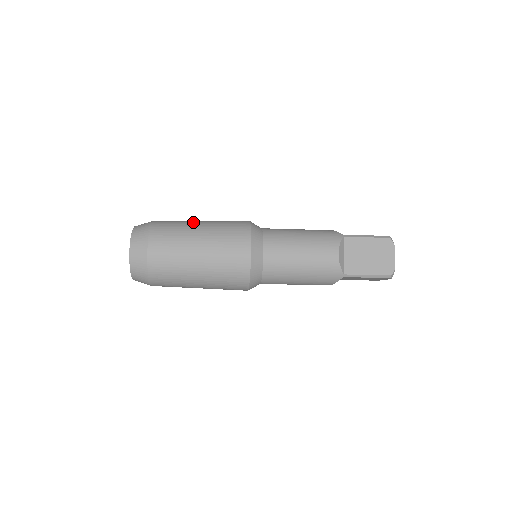
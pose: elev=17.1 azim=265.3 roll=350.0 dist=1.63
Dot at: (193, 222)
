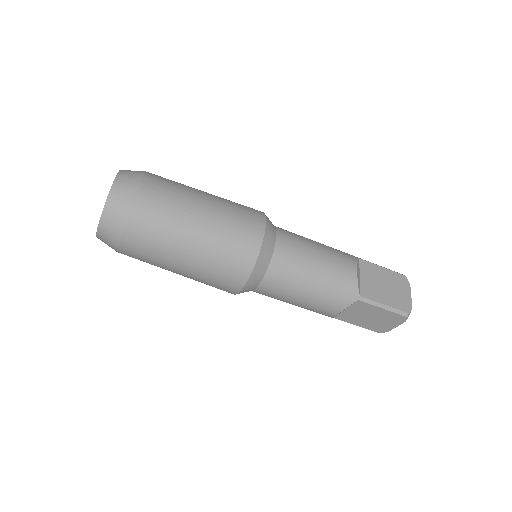
Dot at: occluded
